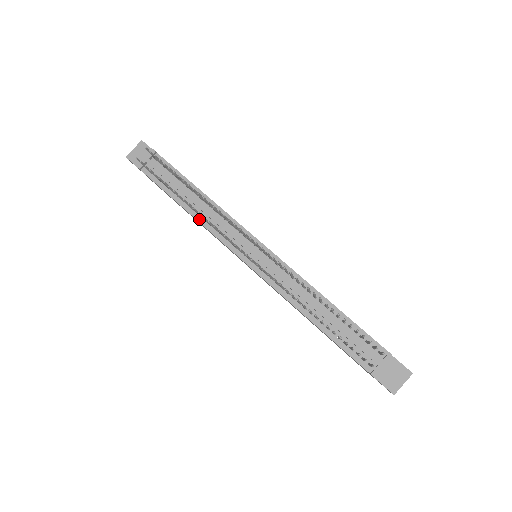
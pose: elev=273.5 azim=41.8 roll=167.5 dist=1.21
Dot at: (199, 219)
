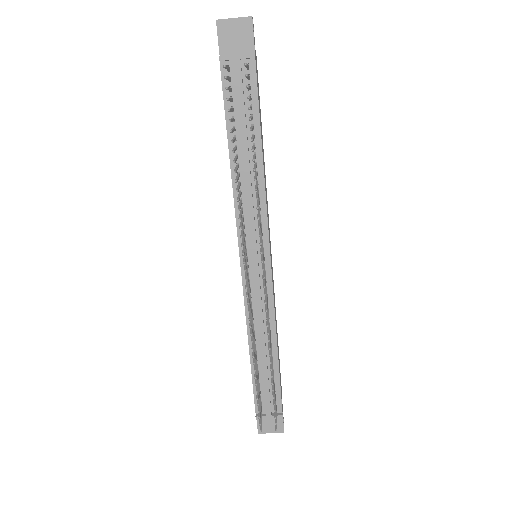
Dot at: (235, 183)
